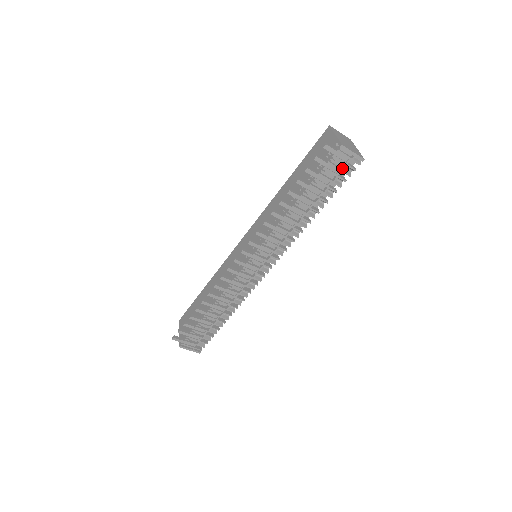
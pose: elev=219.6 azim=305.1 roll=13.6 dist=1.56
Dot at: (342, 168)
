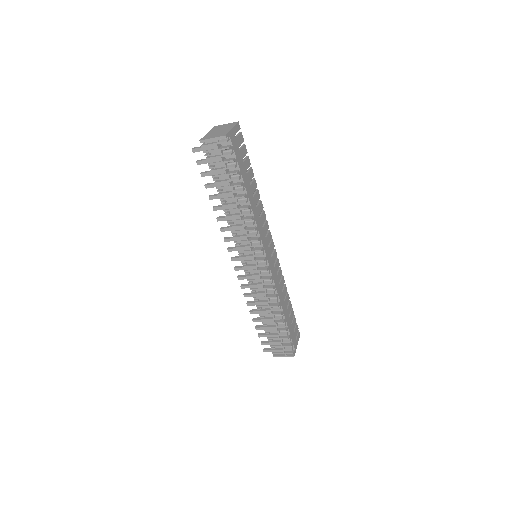
Dot at: (221, 154)
